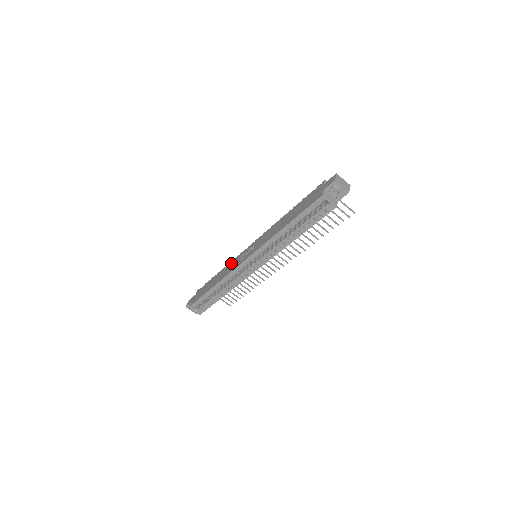
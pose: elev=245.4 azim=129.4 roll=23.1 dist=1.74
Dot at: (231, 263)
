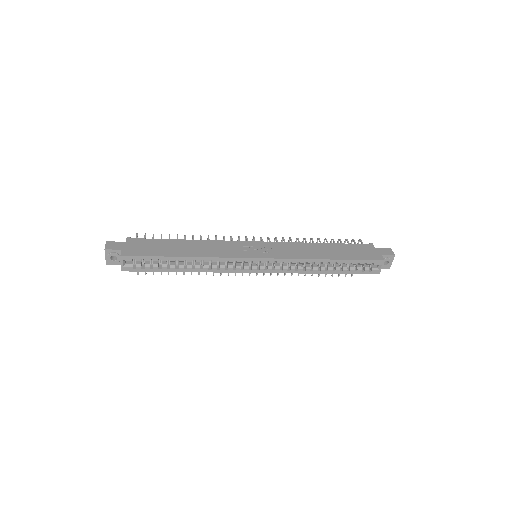
Dot at: (219, 243)
